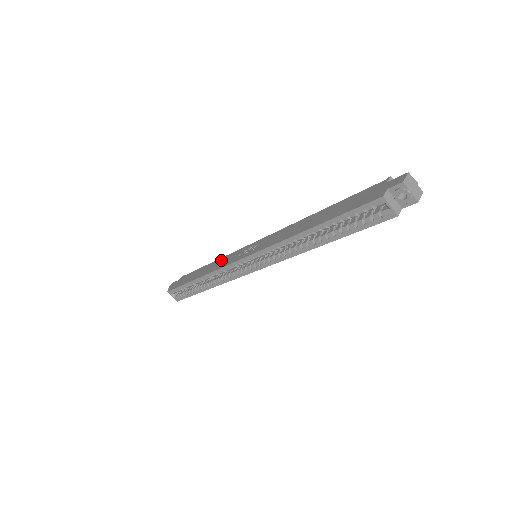
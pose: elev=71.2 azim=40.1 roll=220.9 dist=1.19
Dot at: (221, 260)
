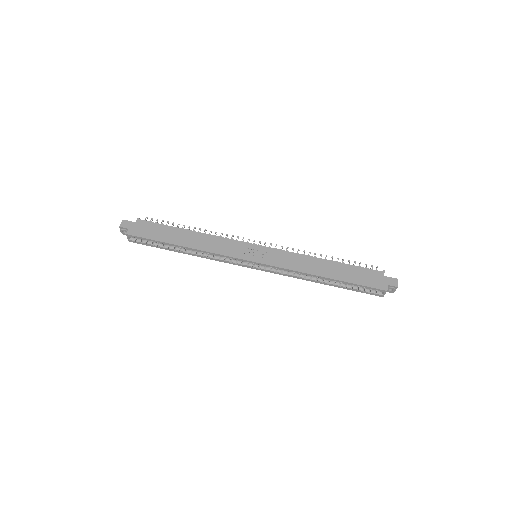
Dot at: (214, 240)
